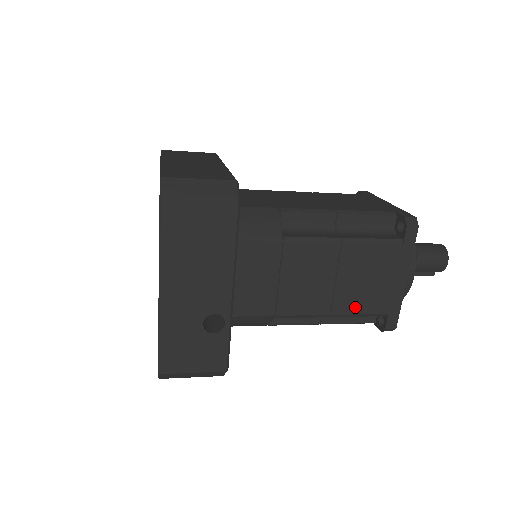
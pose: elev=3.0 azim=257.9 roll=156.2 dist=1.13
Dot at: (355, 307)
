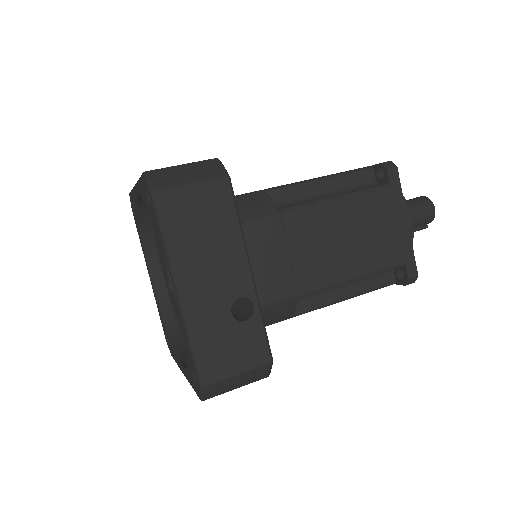
Dot at: (371, 264)
